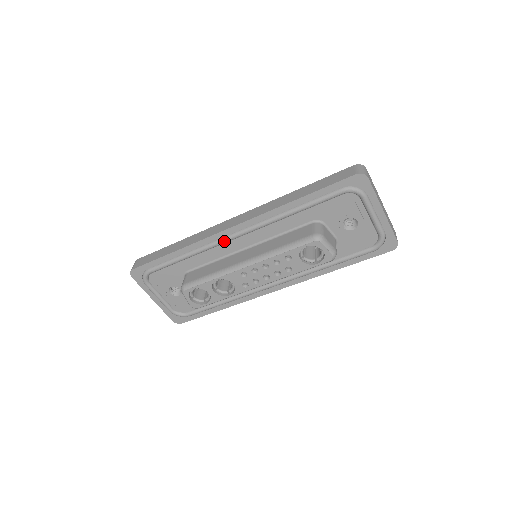
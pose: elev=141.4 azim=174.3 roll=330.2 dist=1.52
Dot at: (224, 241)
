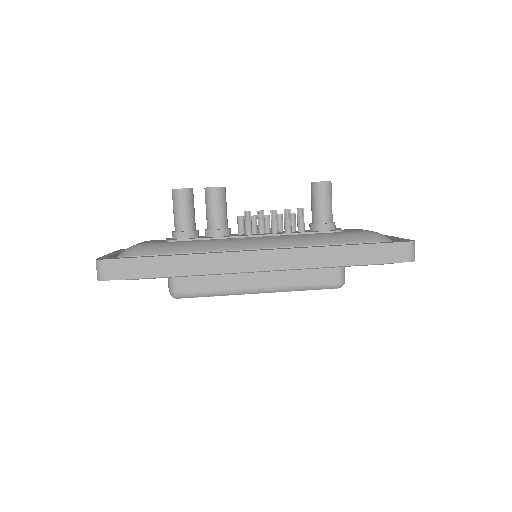
Dot at: occluded
